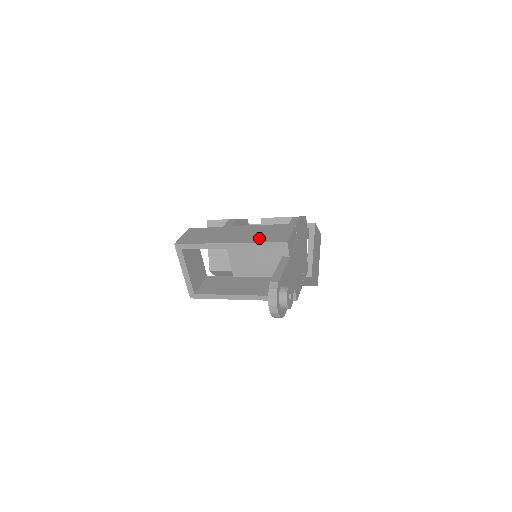
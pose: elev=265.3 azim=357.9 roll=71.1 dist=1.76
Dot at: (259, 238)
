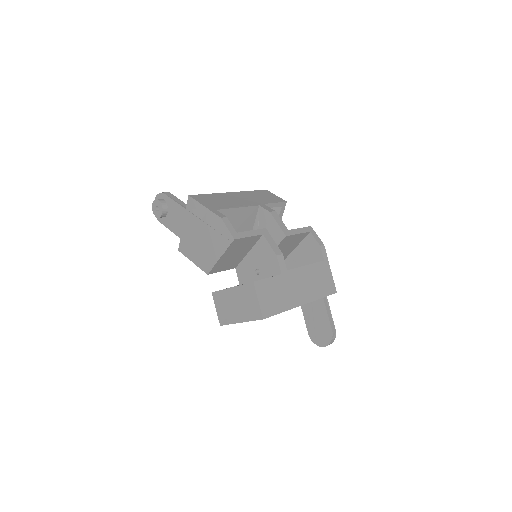
Dot at: (319, 291)
